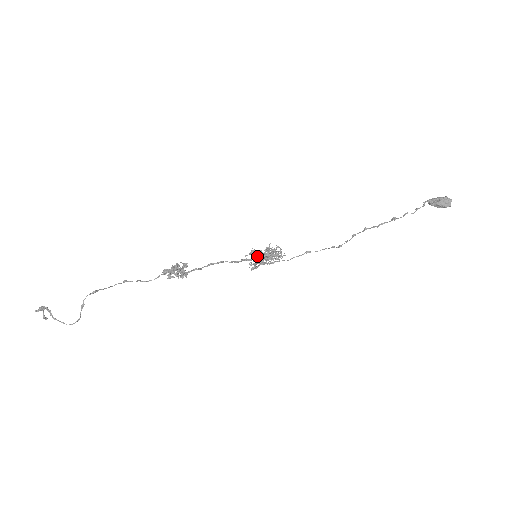
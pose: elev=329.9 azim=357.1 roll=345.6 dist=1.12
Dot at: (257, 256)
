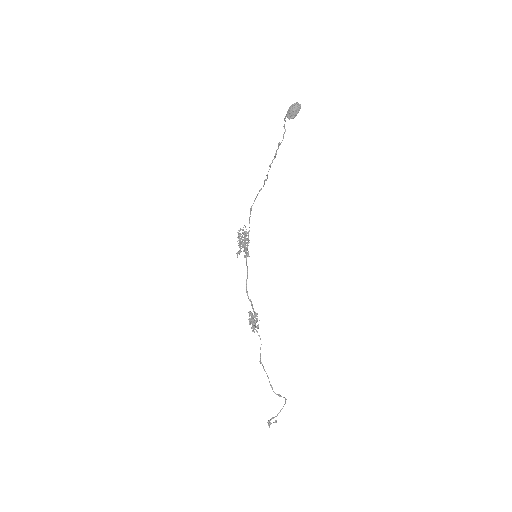
Dot at: (243, 251)
